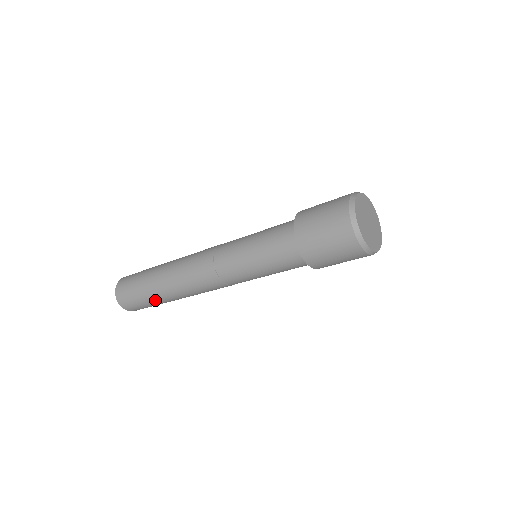
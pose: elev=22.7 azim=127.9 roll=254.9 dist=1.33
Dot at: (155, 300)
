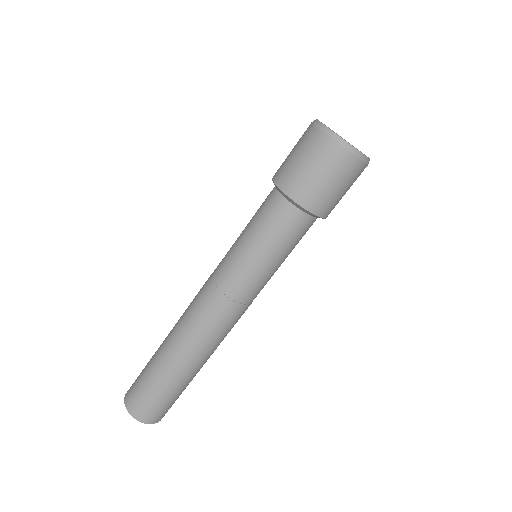
Dot at: (153, 362)
